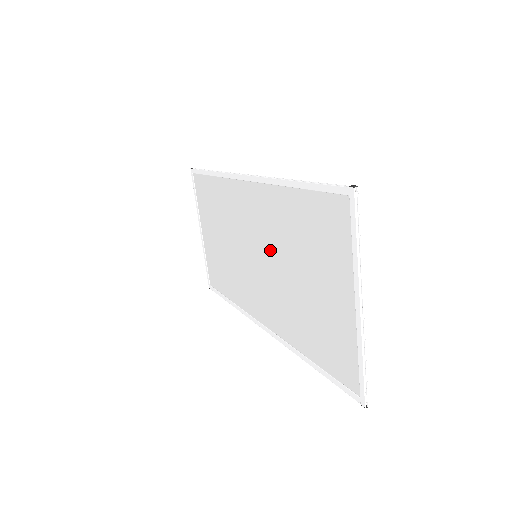
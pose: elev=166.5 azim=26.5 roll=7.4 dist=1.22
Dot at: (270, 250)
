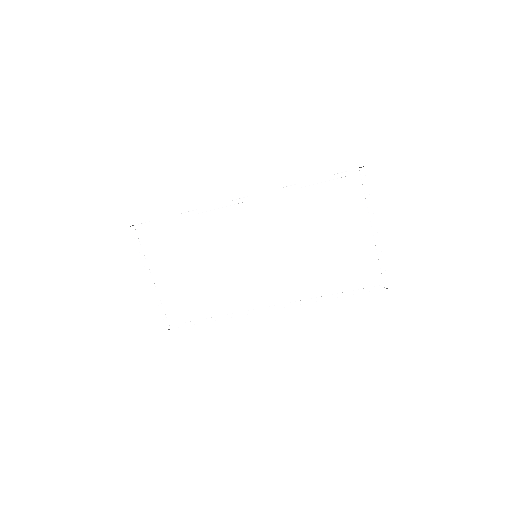
Dot at: (277, 242)
